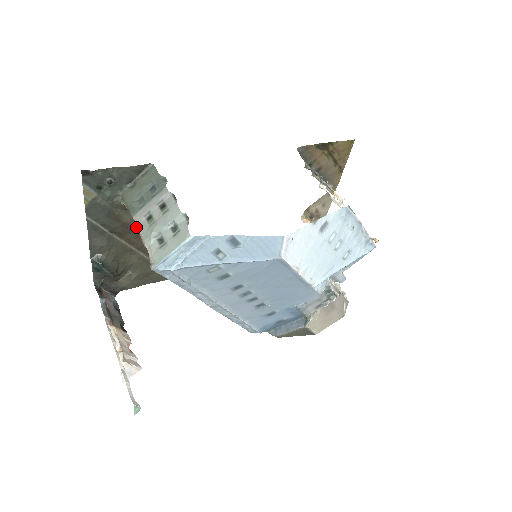
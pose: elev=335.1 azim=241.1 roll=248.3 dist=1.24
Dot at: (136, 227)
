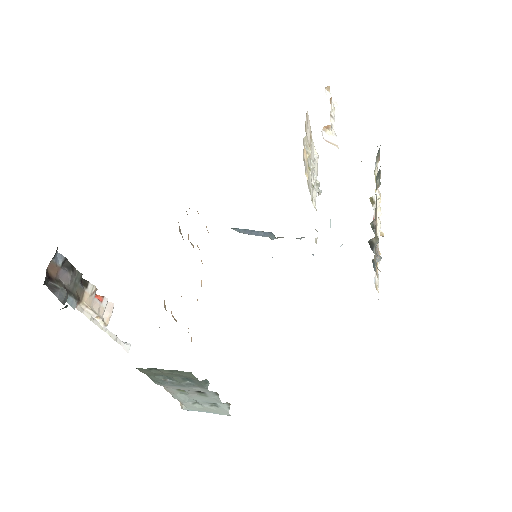
Dot at: occluded
